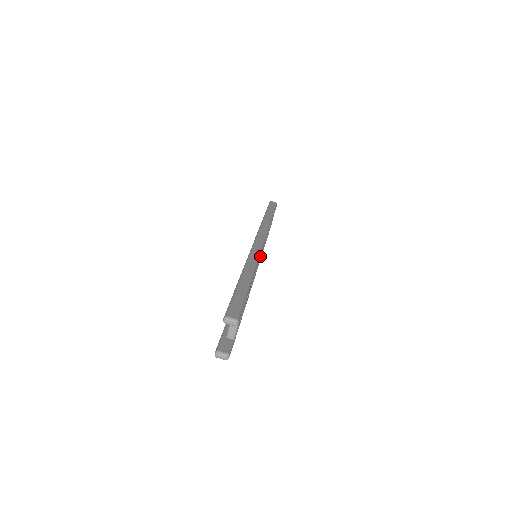
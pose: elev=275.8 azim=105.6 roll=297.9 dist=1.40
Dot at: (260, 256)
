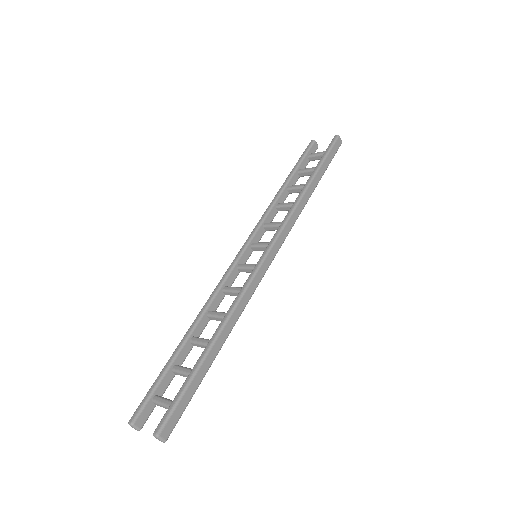
Dot at: occluded
